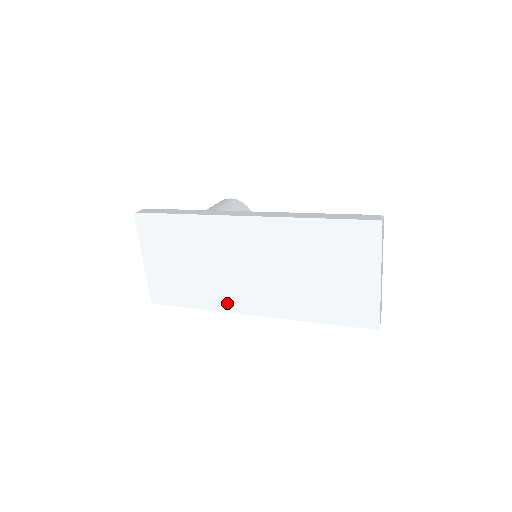
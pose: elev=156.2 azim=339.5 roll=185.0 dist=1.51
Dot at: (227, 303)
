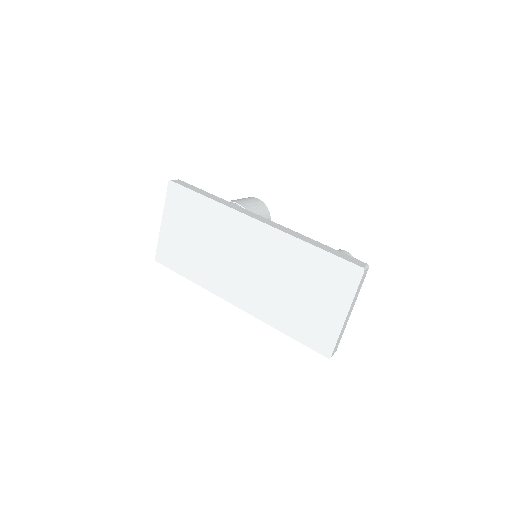
Dot at: (215, 285)
